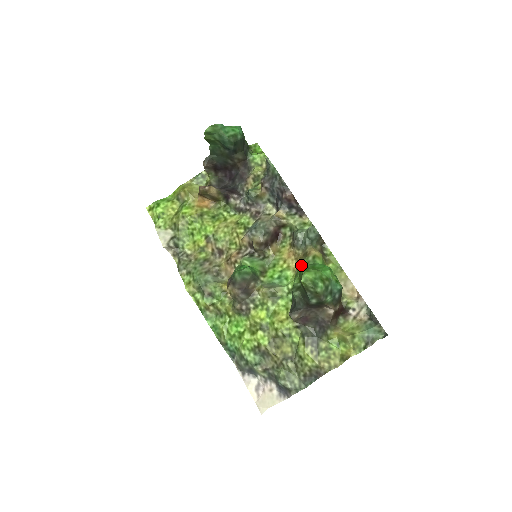
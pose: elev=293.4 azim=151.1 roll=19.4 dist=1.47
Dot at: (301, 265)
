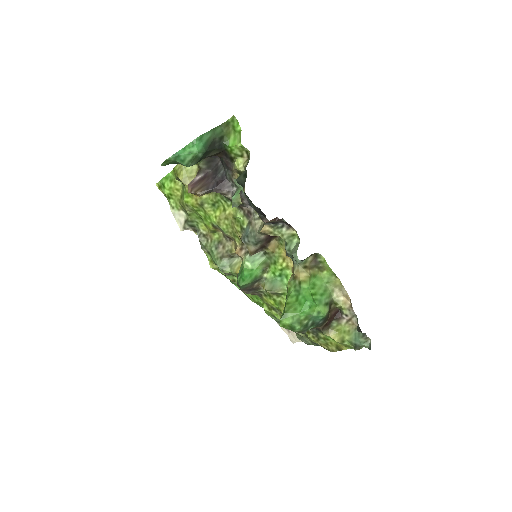
Dot at: (290, 286)
